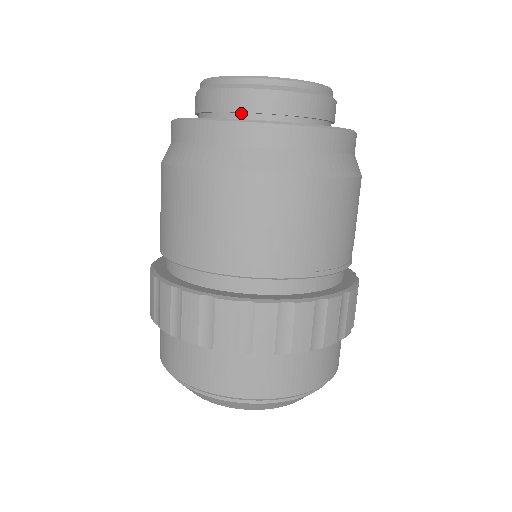
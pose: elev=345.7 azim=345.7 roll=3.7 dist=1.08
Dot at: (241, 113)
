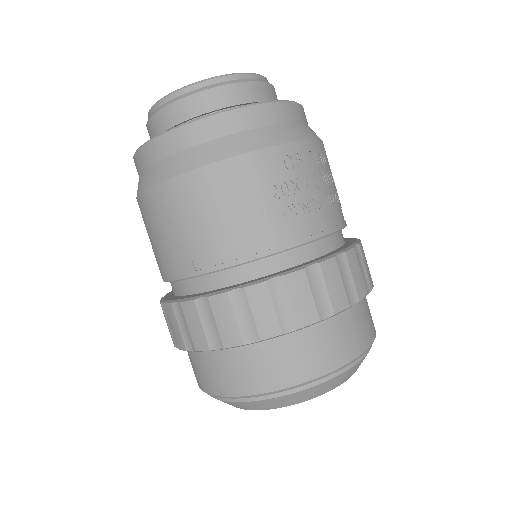
Dot at: occluded
